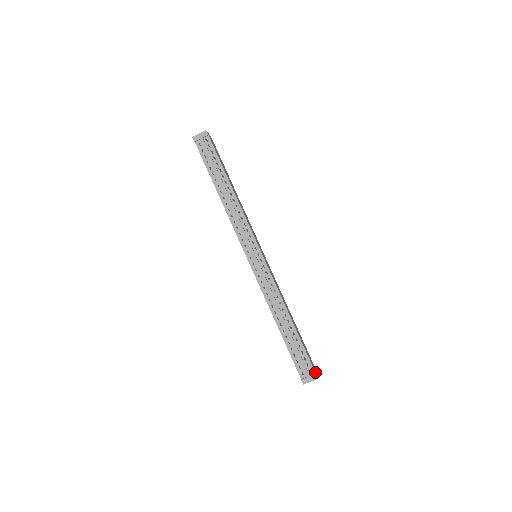
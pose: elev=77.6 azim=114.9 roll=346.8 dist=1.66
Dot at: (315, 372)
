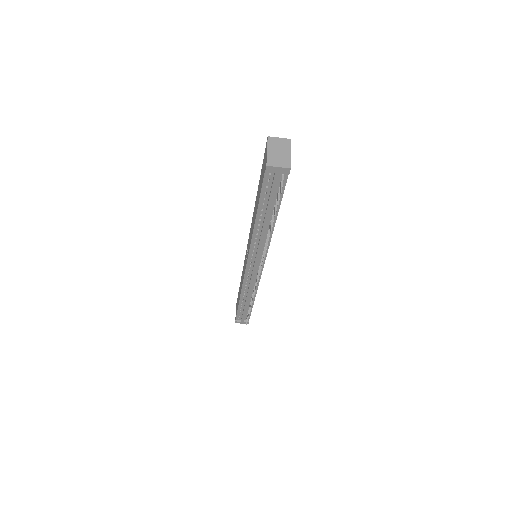
Dot at: occluded
